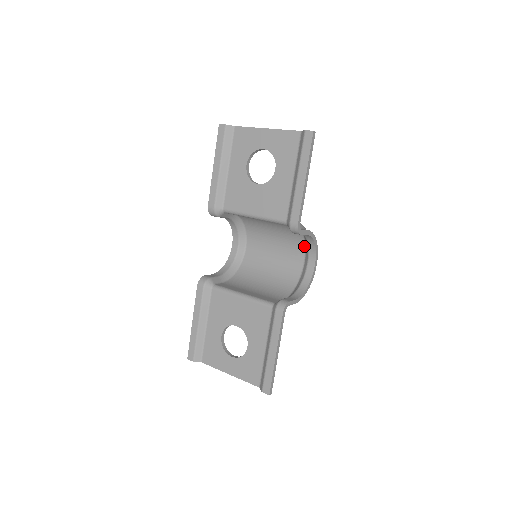
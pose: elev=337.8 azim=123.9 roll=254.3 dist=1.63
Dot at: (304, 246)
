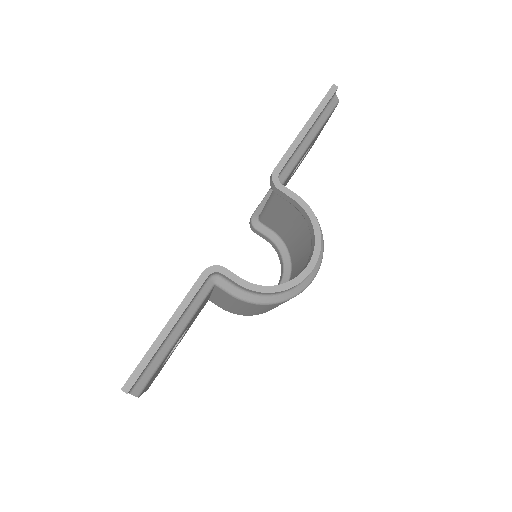
Dot at: occluded
